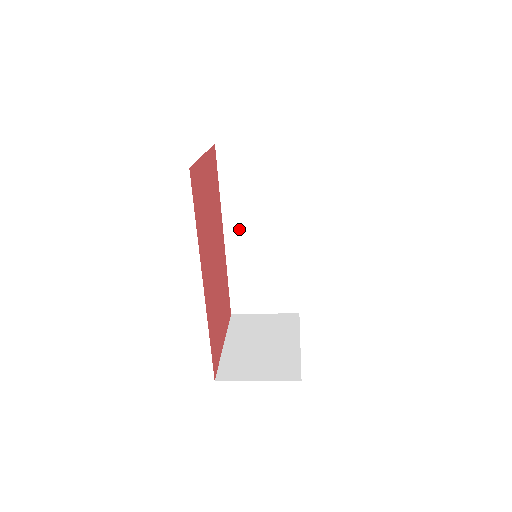
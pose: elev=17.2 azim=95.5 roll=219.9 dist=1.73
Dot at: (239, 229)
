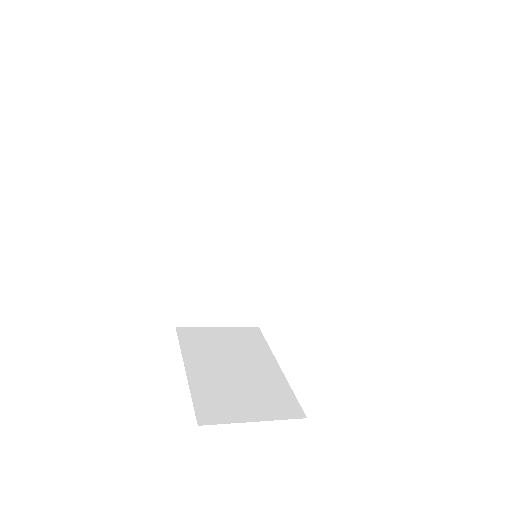
Dot at: (211, 217)
